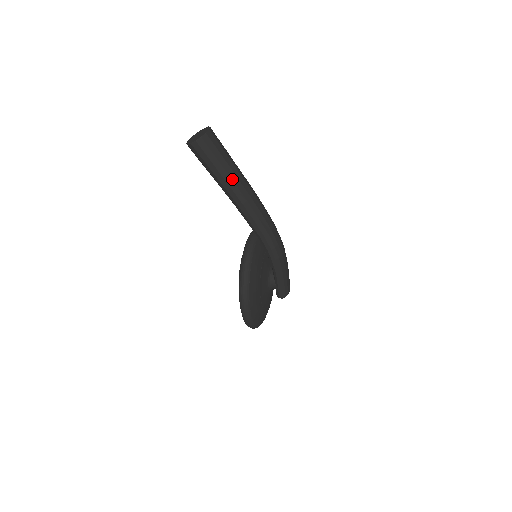
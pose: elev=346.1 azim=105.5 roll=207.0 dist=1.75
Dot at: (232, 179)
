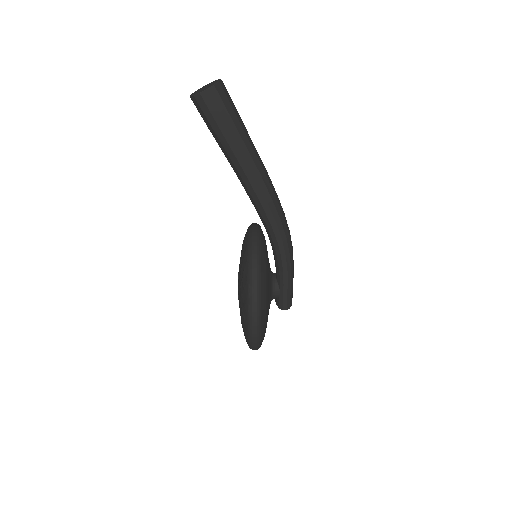
Dot at: (245, 145)
